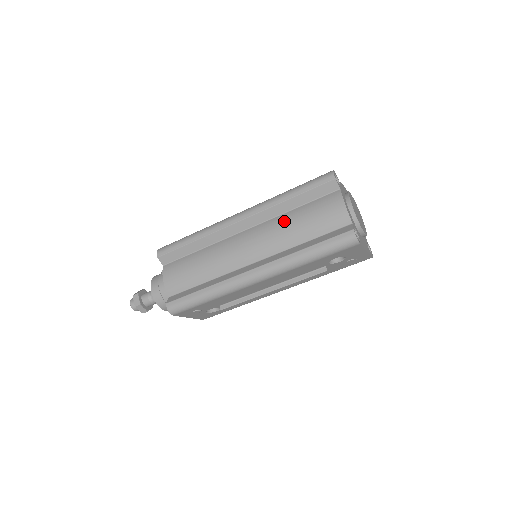
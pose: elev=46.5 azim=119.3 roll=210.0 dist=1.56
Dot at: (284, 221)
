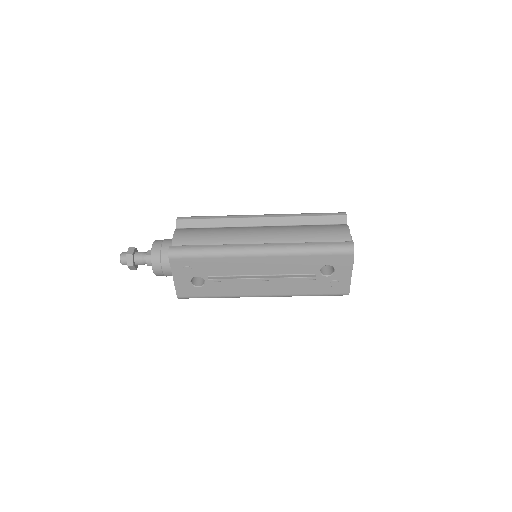
Dot at: (297, 227)
